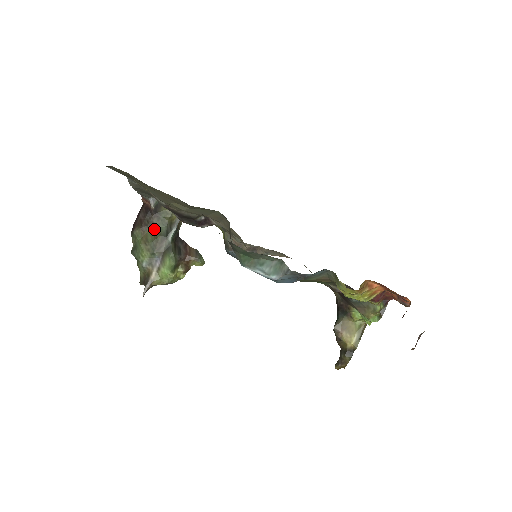
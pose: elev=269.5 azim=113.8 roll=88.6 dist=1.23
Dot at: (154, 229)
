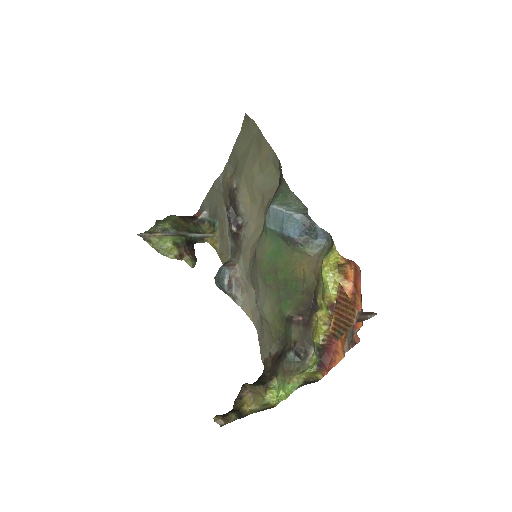
Dot at: (186, 225)
